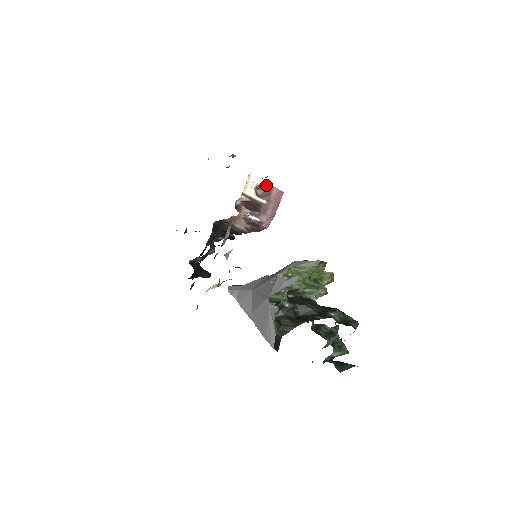
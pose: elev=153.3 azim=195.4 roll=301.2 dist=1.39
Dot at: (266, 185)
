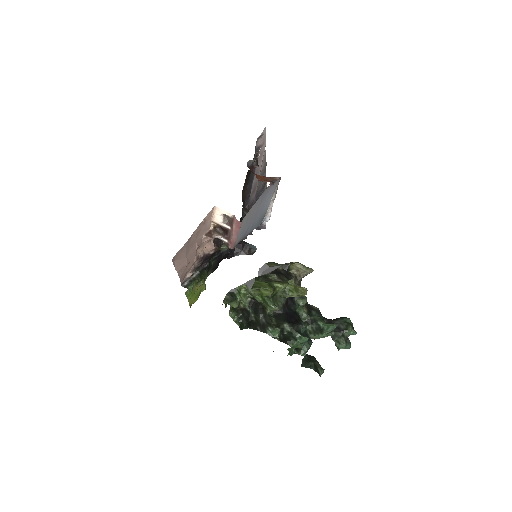
Dot at: (229, 215)
